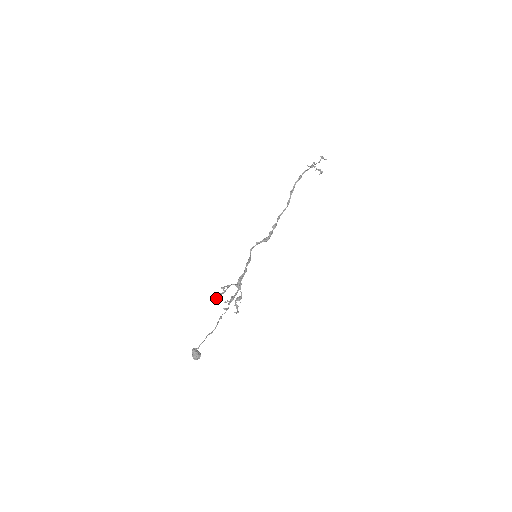
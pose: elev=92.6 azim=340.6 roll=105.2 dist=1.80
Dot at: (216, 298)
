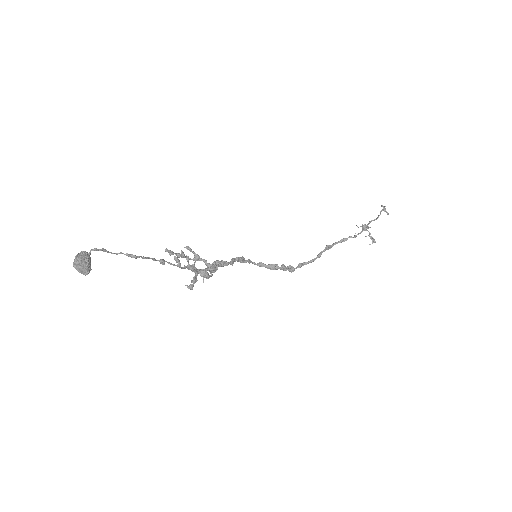
Dot at: occluded
